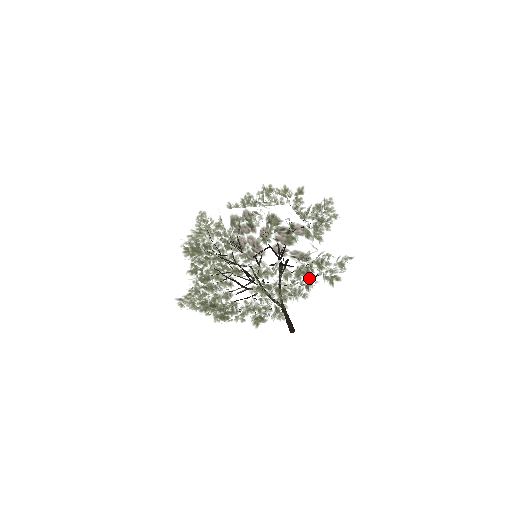
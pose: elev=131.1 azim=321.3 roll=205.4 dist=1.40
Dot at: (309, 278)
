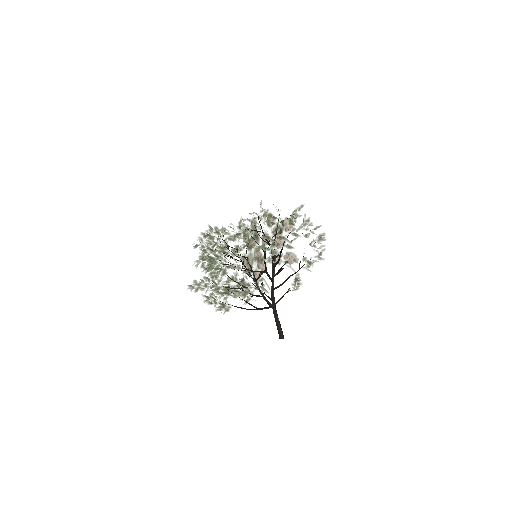
Dot at: occluded
